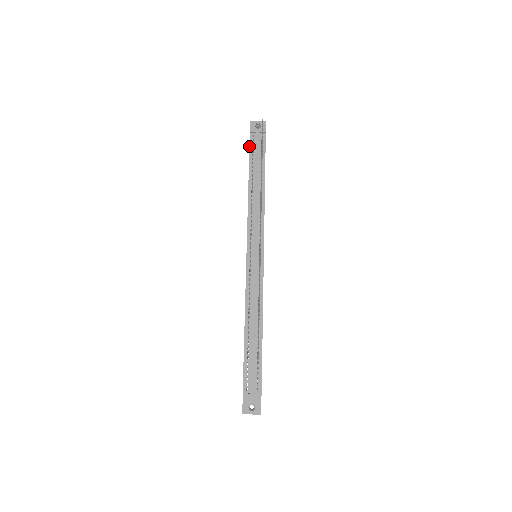
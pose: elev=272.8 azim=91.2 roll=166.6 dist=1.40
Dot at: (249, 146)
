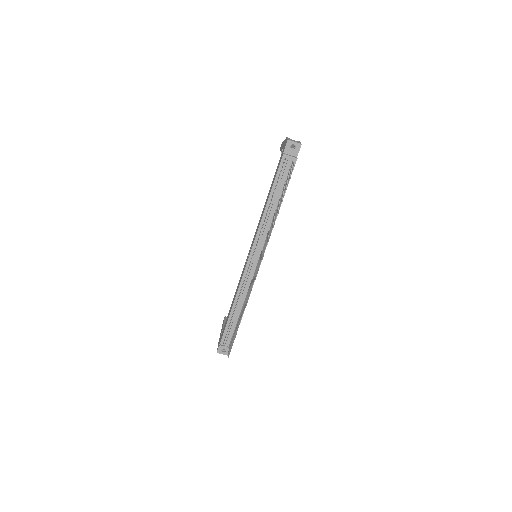
Dot at: (278, 168)
